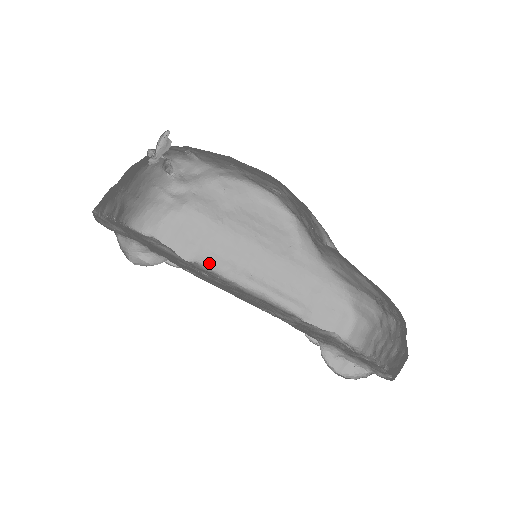
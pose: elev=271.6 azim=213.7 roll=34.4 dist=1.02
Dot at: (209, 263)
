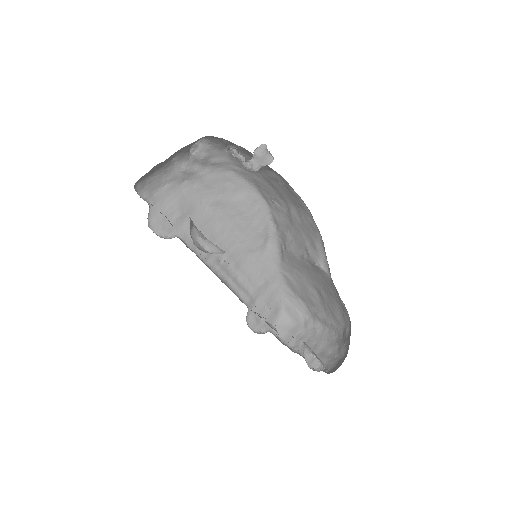
Dot at: (190, 241)
